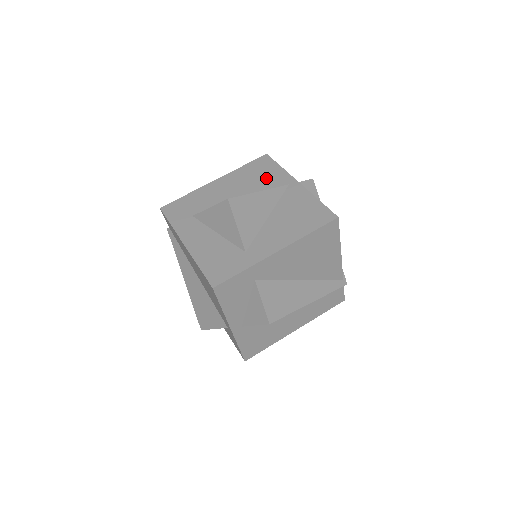
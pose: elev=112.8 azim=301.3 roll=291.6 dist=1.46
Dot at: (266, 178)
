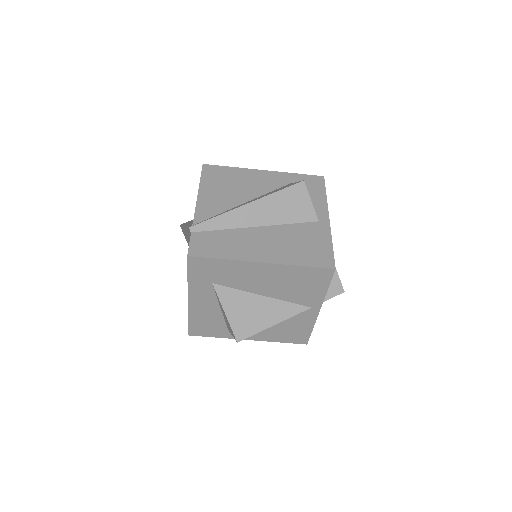
Dot at: (303, 292)
